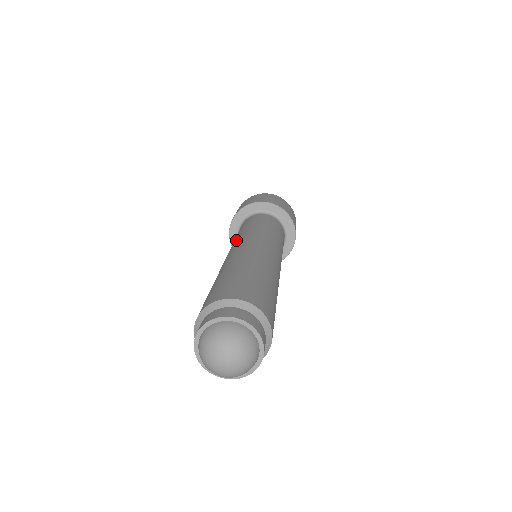
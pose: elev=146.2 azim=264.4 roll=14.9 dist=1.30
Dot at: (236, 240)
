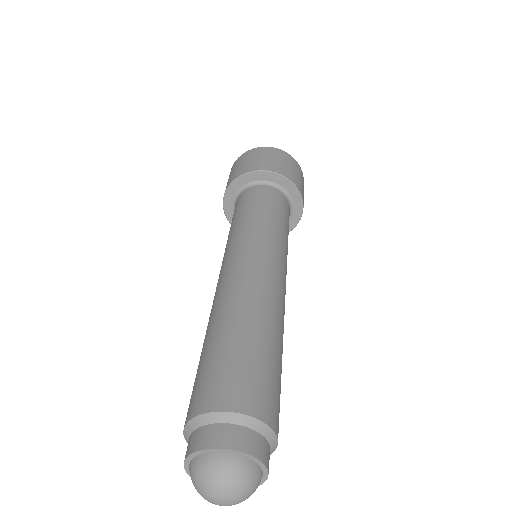
Dot at: (233, 243)
